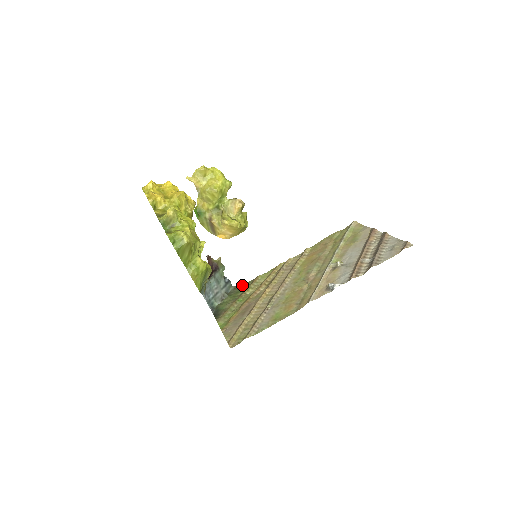
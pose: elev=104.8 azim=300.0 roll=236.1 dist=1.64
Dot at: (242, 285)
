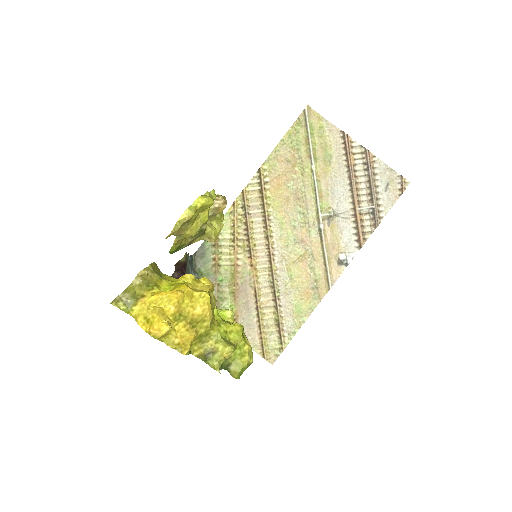
Dot at: (202, 248)
